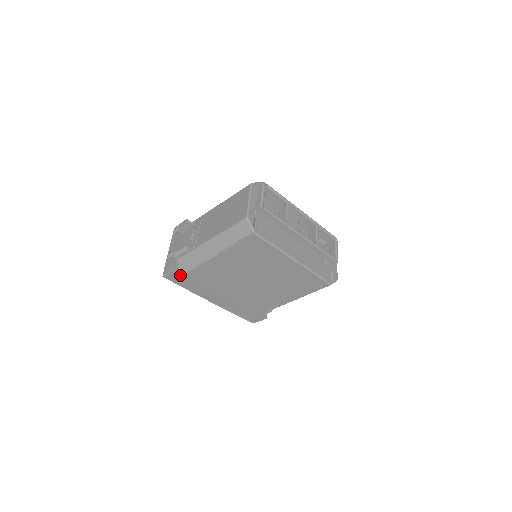
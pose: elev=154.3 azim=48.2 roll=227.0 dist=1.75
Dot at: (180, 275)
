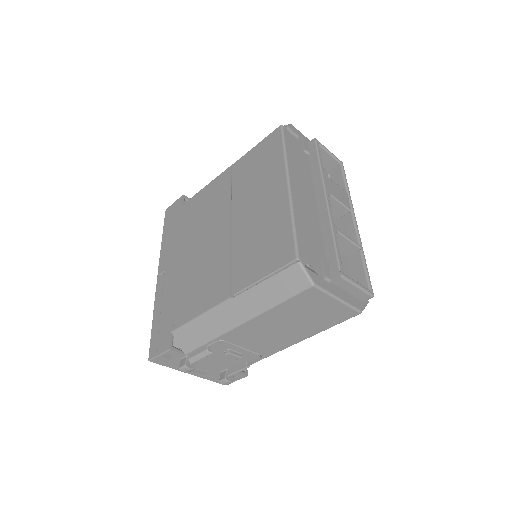
Dot at: (178, 208)
